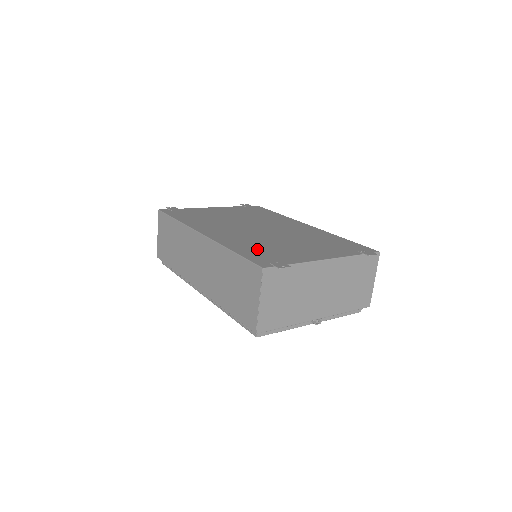
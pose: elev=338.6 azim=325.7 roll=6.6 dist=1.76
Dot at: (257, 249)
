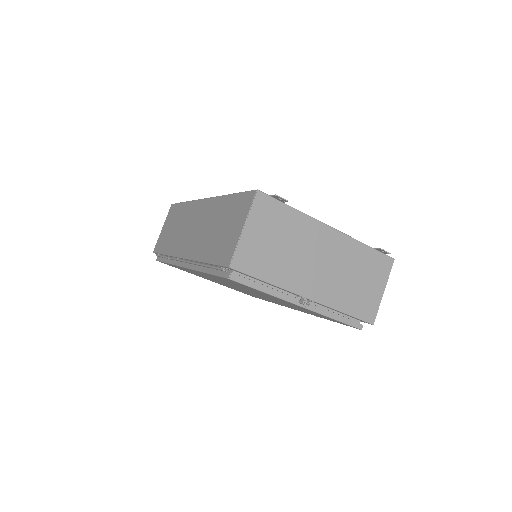
Dot at: occluded
